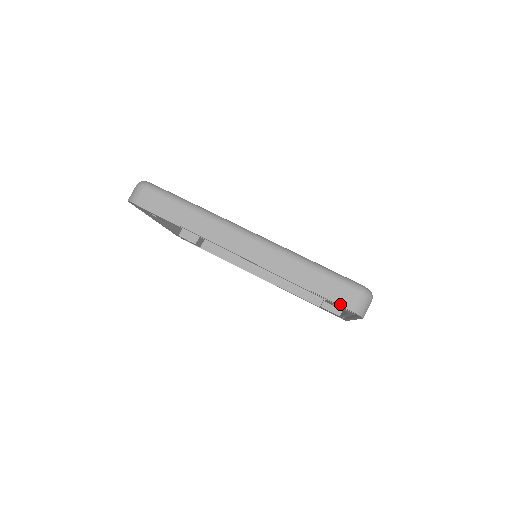
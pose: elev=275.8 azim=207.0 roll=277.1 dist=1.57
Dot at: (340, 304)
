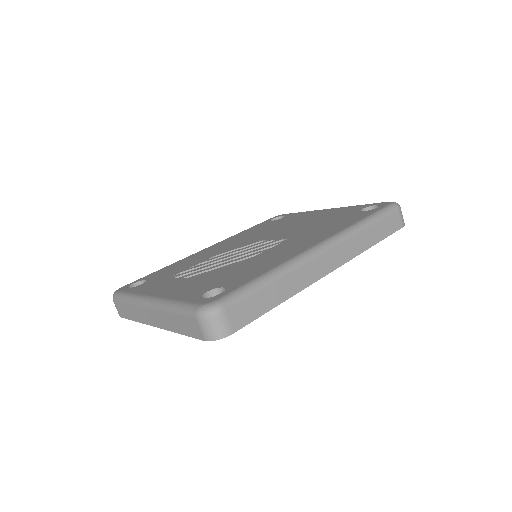
Dot at: (397, 230)
